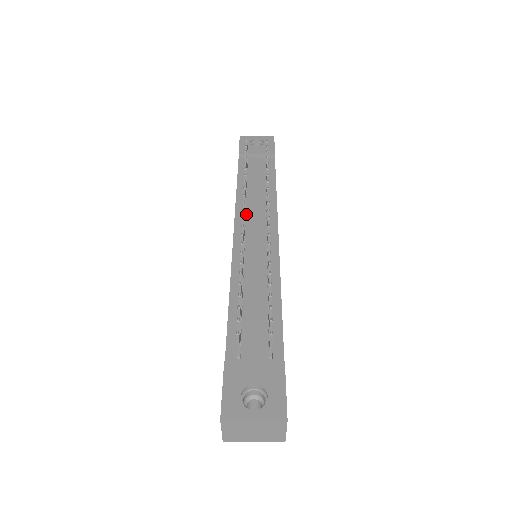
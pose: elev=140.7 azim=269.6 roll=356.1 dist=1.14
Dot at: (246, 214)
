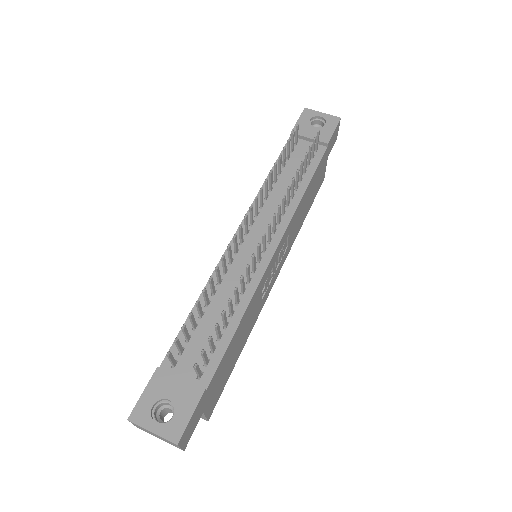
Dot at: (260, 212)
